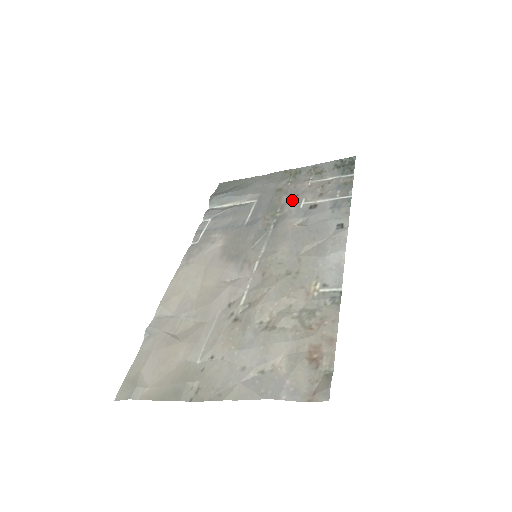
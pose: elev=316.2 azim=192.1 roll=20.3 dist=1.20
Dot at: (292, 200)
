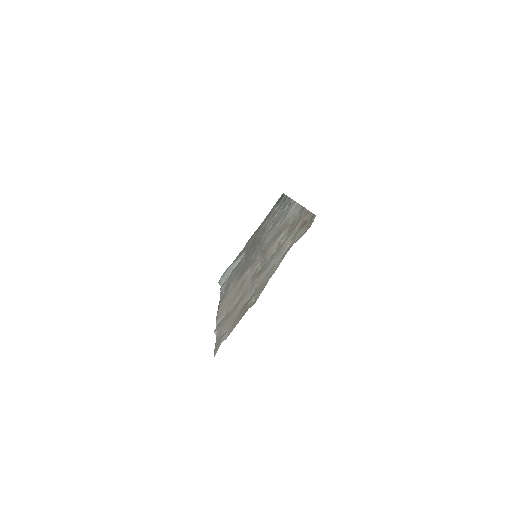
Dot at: occluded
